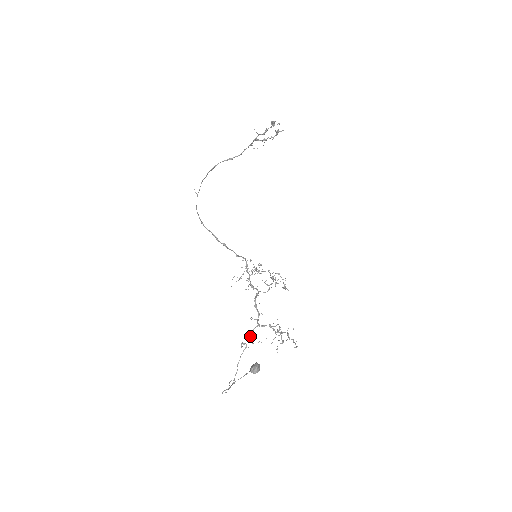
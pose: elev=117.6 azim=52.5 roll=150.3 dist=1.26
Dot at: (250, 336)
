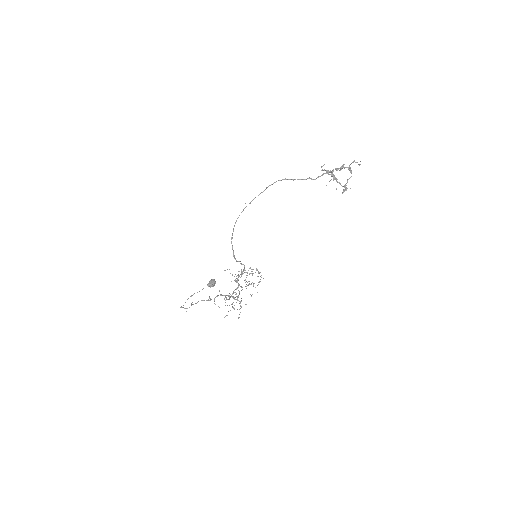
Dot at: occluded
